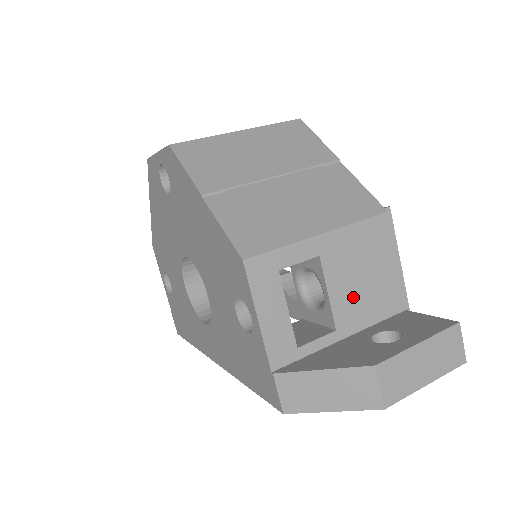
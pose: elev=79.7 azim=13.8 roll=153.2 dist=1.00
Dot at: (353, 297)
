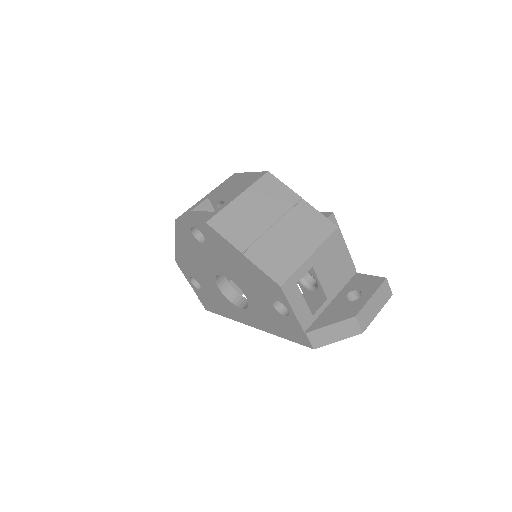
Dot at: (331, 279)
